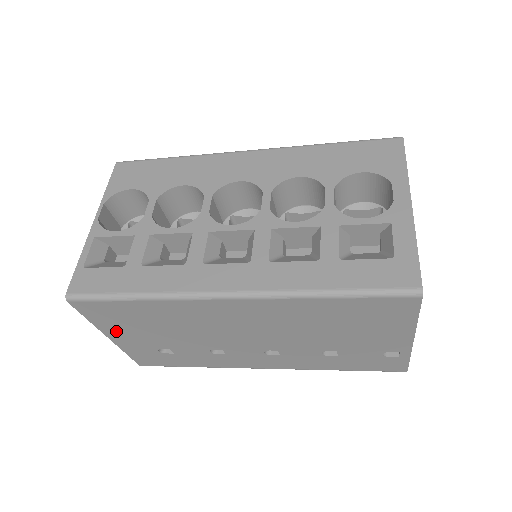
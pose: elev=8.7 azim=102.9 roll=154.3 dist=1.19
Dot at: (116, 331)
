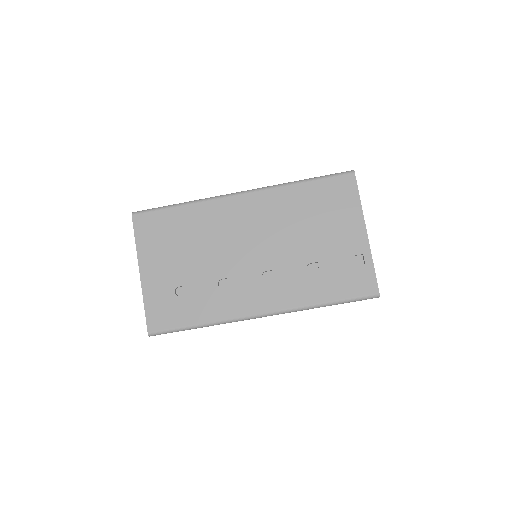
Dot at: (150, 258)
